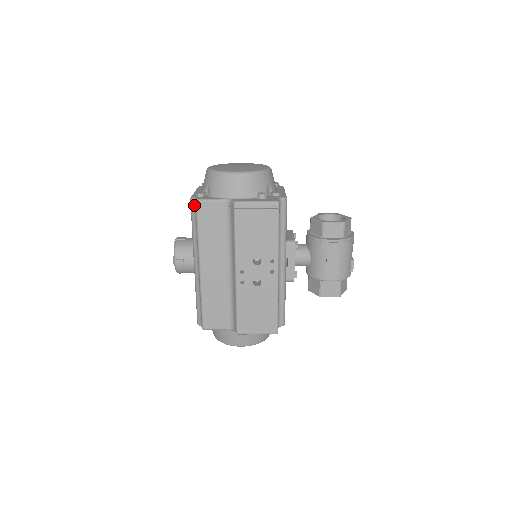
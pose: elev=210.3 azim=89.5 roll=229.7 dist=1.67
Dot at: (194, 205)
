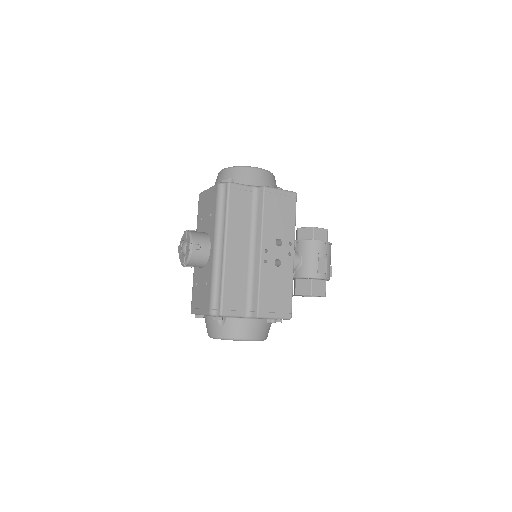
Dot at: (223, 188)
